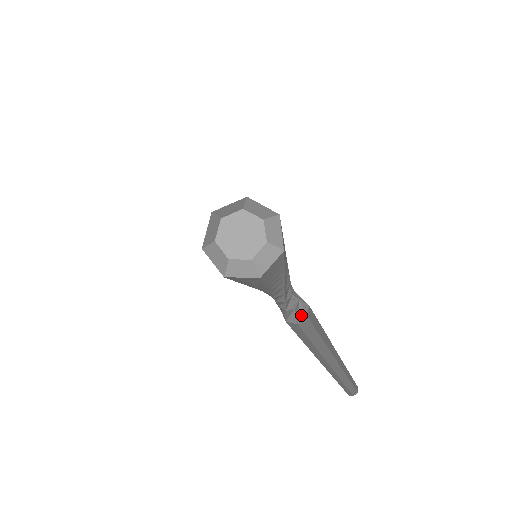
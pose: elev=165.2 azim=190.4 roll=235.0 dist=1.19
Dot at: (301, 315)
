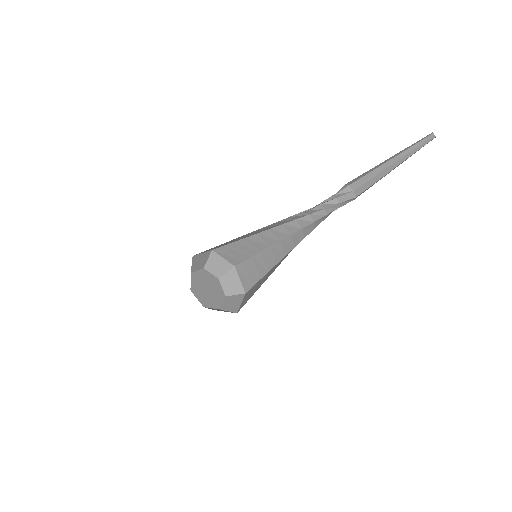
Dot at: (351, 199)
